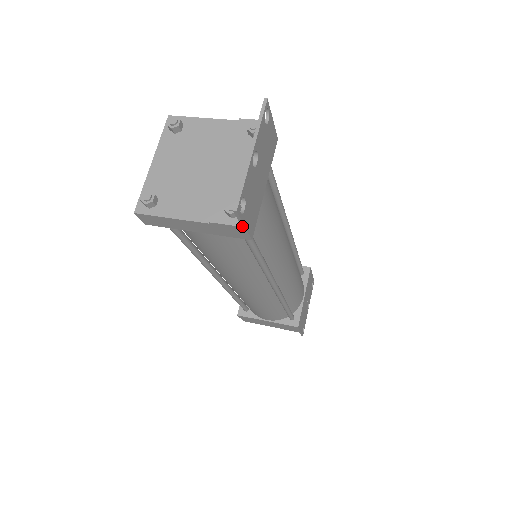
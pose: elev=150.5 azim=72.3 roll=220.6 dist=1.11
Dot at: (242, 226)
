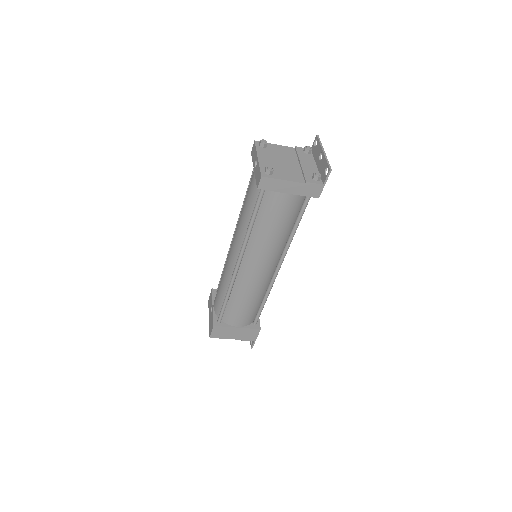
Dot at: (324, 184)
